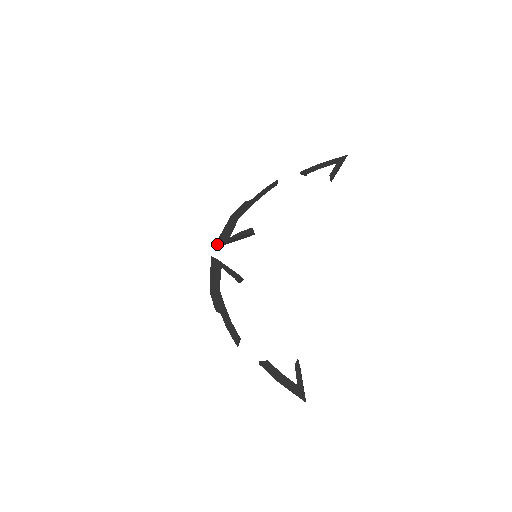
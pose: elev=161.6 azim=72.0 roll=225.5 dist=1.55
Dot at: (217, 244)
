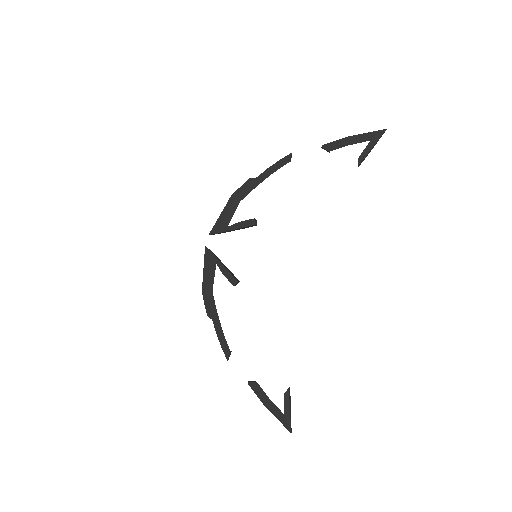
Dot at: (213, 232)
